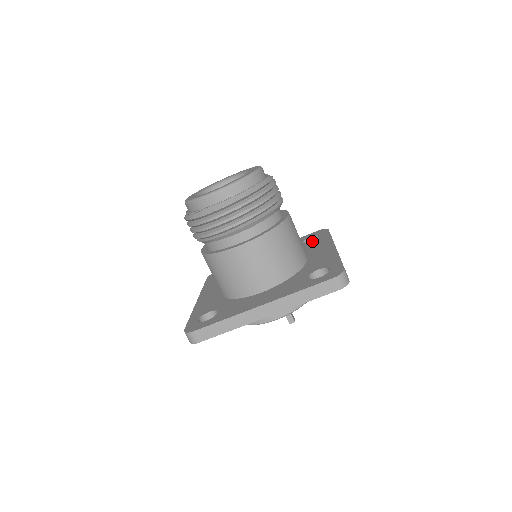
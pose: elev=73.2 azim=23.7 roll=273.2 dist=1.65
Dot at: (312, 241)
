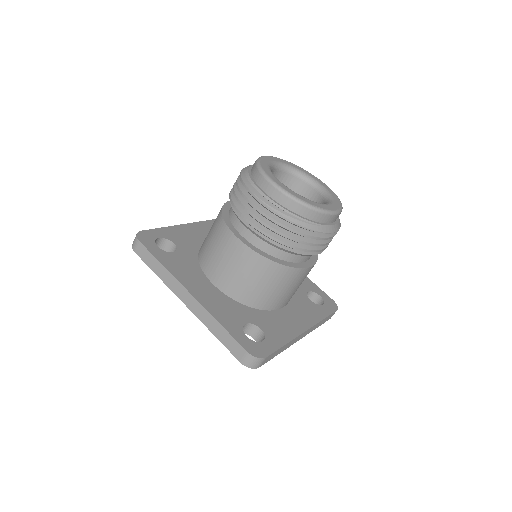
Dot at: occluded
